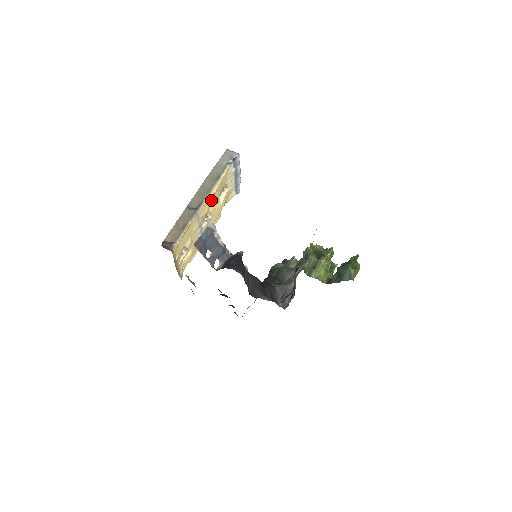
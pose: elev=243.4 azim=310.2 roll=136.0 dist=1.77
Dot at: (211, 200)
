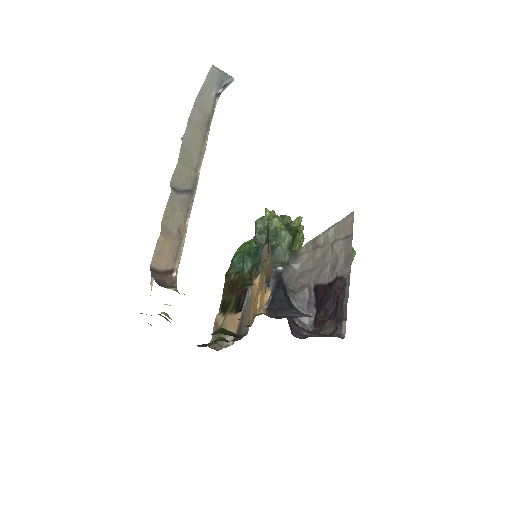
Dot at: occluded
